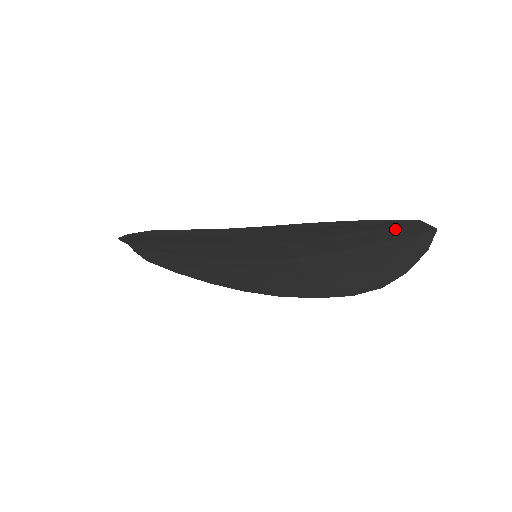
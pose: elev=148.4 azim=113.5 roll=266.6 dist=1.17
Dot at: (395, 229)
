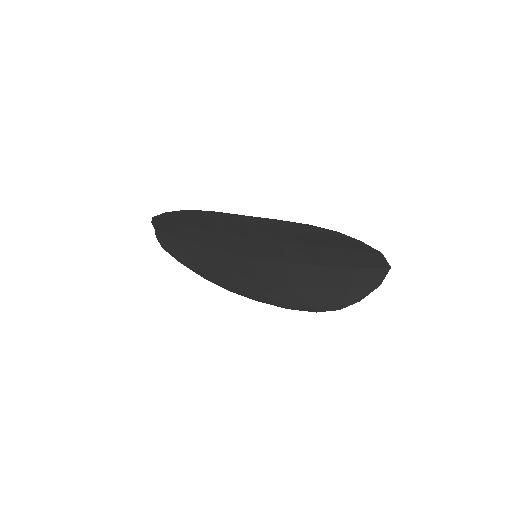
Dot at: (363, 255)
